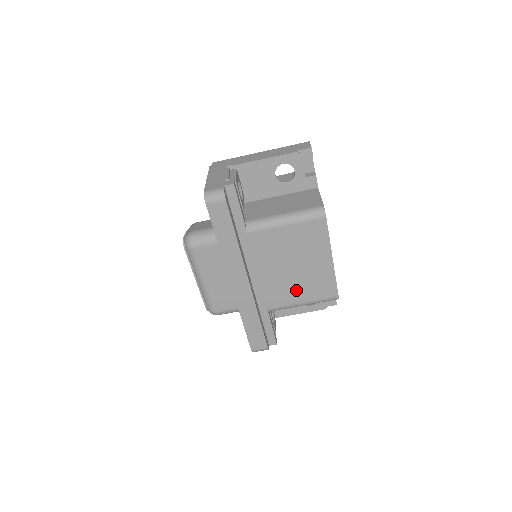
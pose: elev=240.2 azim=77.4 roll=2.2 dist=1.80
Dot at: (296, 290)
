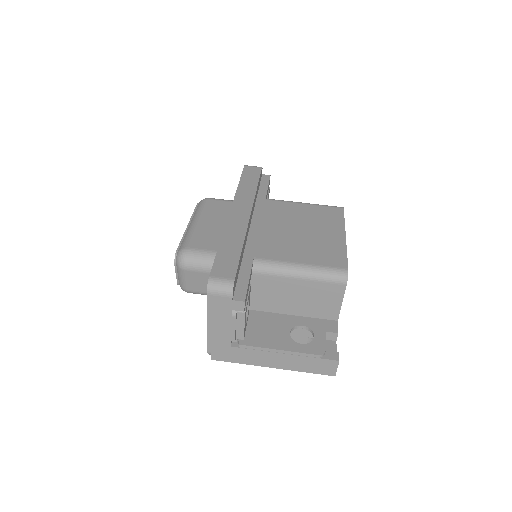
Dot at: (297, 250)
